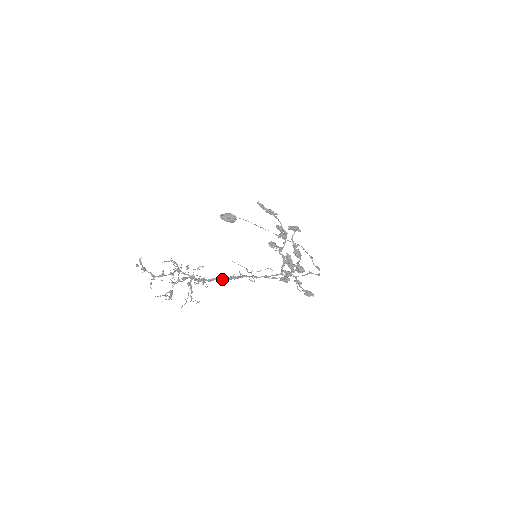
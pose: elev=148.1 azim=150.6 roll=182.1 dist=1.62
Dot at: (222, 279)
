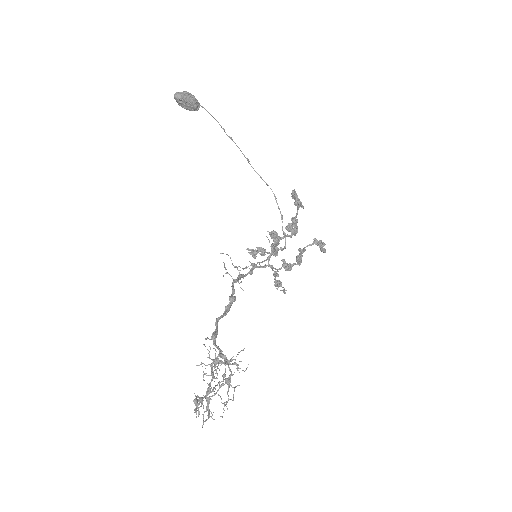
Dot at: occluded
